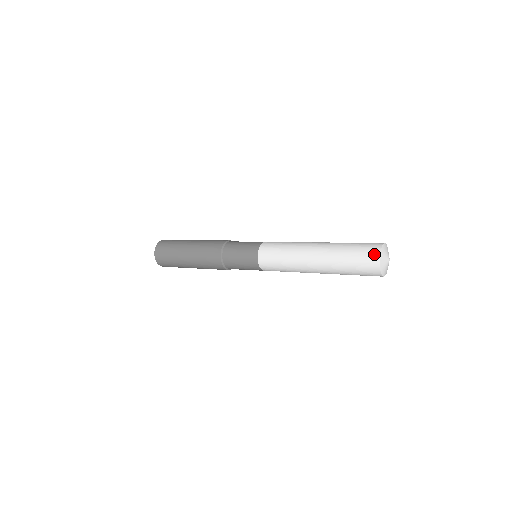
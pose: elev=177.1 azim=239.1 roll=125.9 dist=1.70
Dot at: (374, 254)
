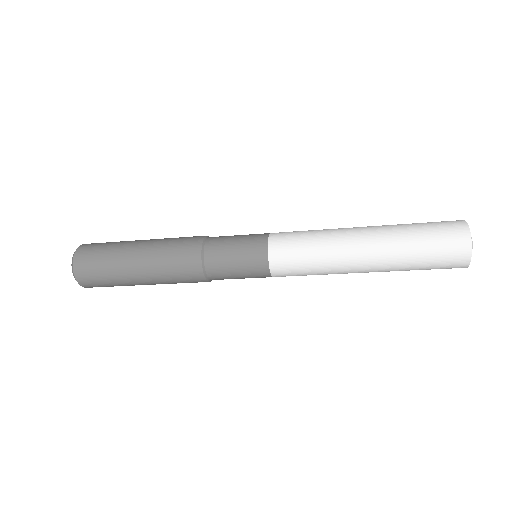
Dot at: (458, 222)
